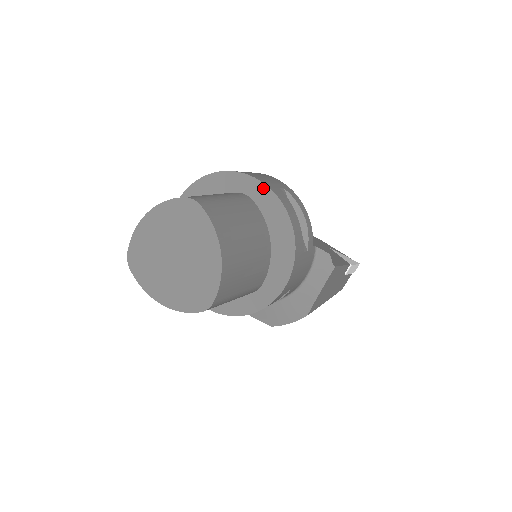
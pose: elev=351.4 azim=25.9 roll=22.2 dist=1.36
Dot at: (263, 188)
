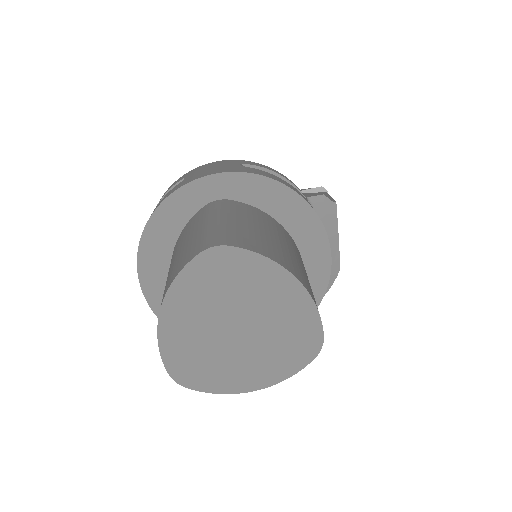
Dot at: (233, 178)
